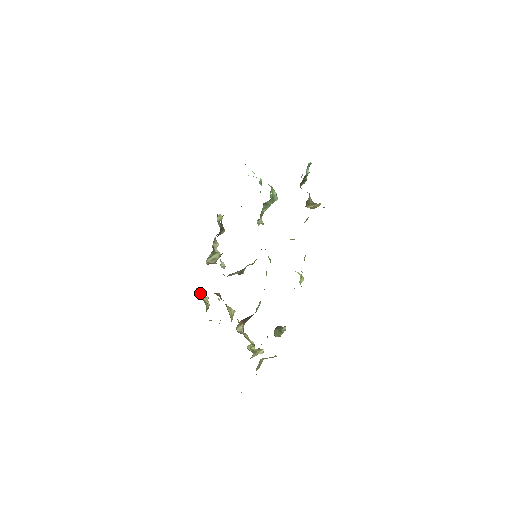
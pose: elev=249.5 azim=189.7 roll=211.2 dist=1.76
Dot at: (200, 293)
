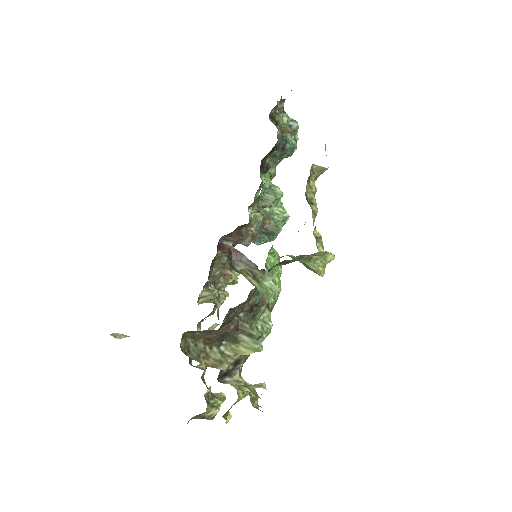
Dot at: occluded
